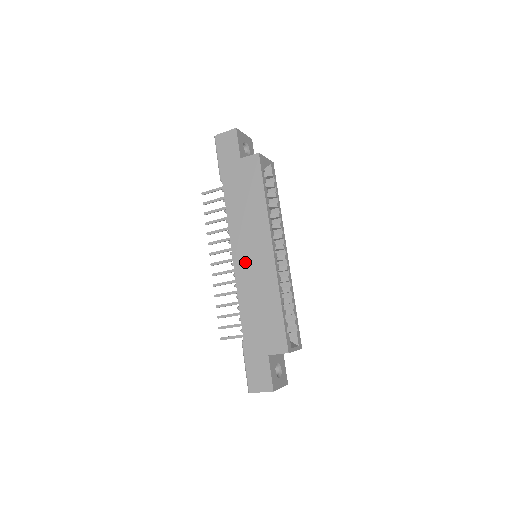
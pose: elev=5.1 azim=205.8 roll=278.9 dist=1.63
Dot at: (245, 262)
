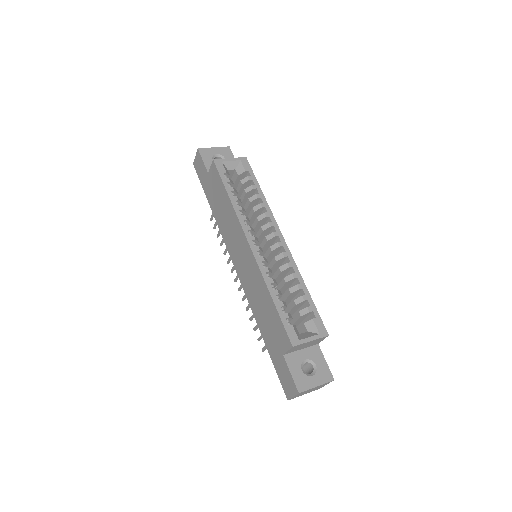
Dot at: (241, 267)
